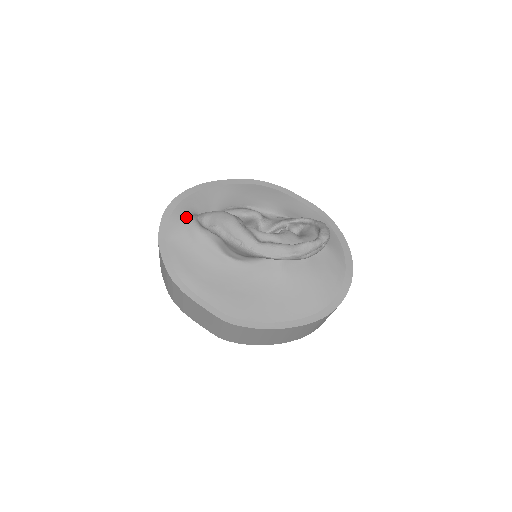
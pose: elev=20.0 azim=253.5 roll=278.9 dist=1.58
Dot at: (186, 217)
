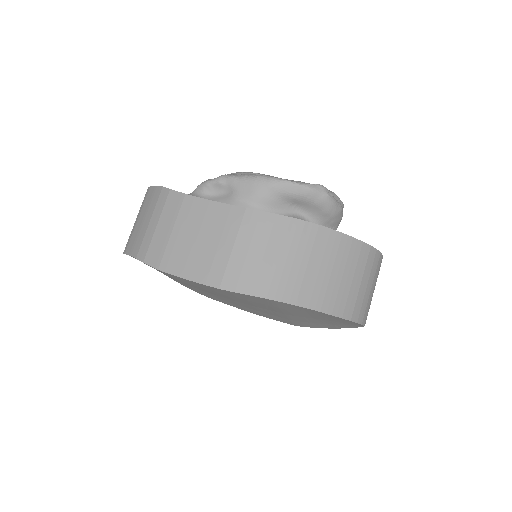
Dot at: occluded
